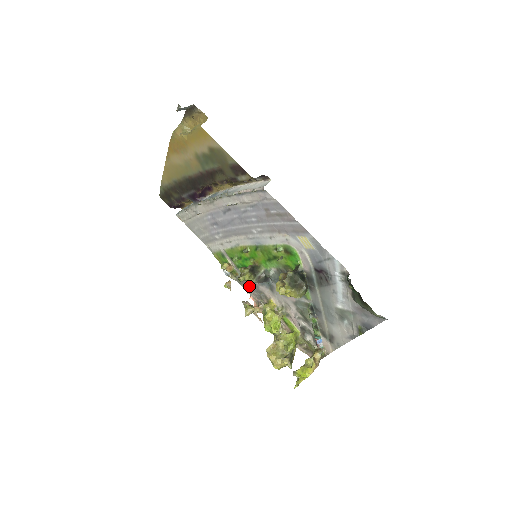
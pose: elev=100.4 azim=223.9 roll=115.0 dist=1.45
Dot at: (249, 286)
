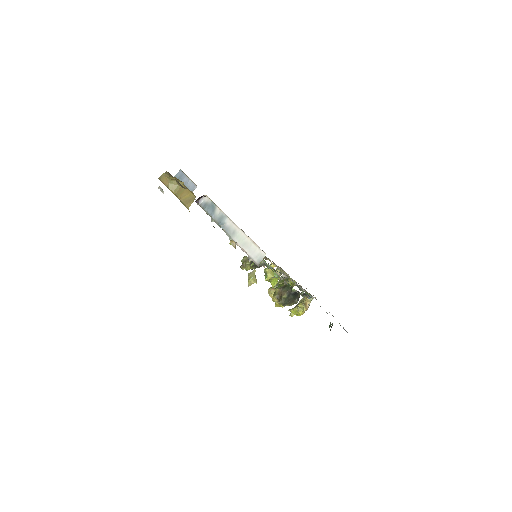
Dot at: occluded
